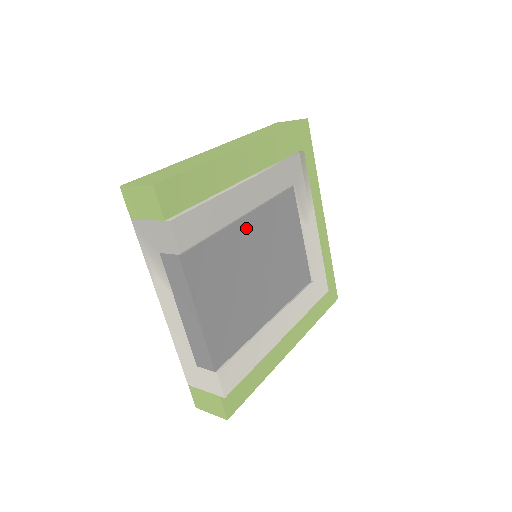
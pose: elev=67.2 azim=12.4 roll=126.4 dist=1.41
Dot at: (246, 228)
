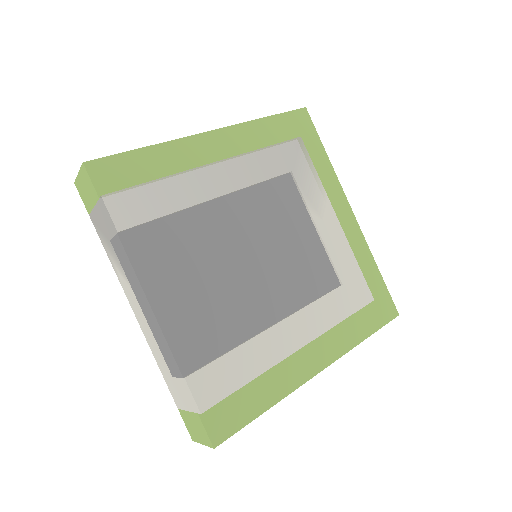
Dot at: (219, 213)
